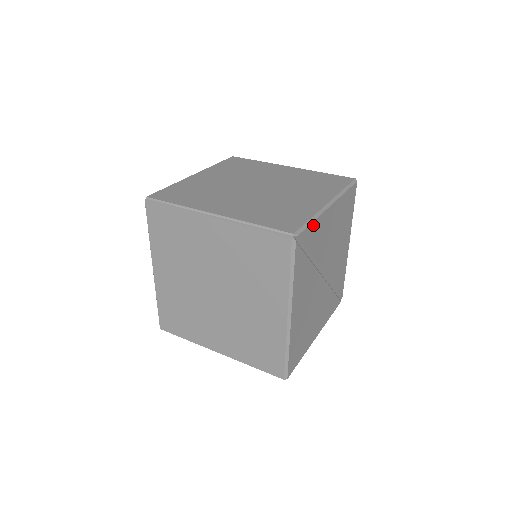
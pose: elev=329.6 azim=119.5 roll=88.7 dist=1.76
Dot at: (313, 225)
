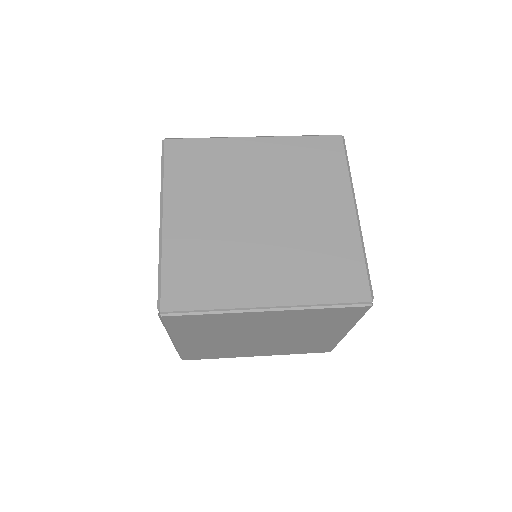
Dot at: occluded
